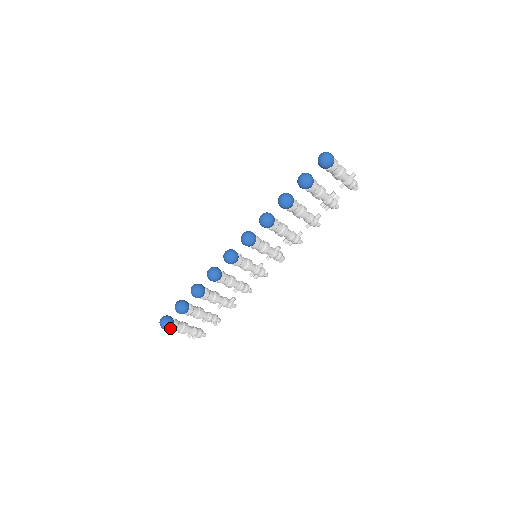
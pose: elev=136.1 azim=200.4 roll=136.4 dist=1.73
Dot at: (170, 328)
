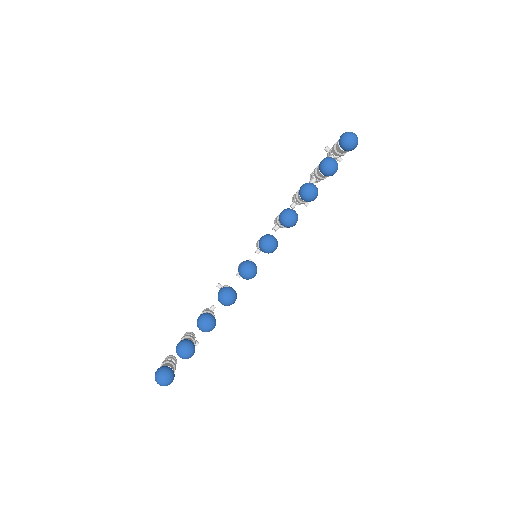
Dot at: occluded
